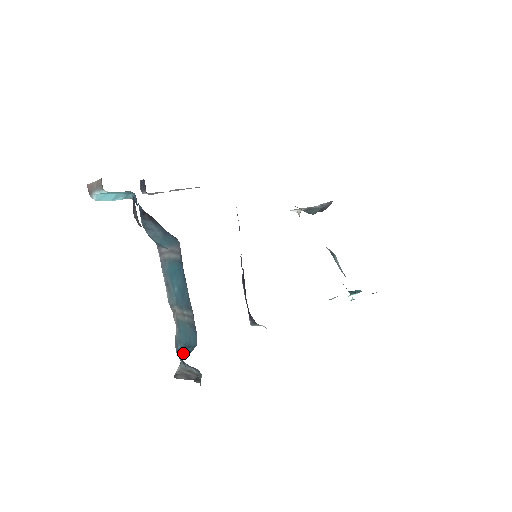
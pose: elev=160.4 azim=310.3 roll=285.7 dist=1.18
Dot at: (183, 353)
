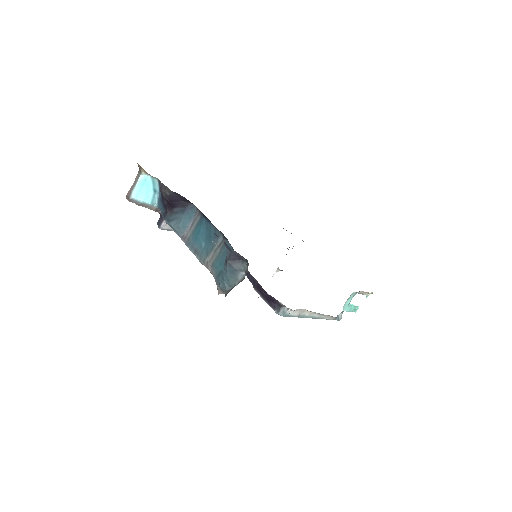
Dot at: (225, 263)
